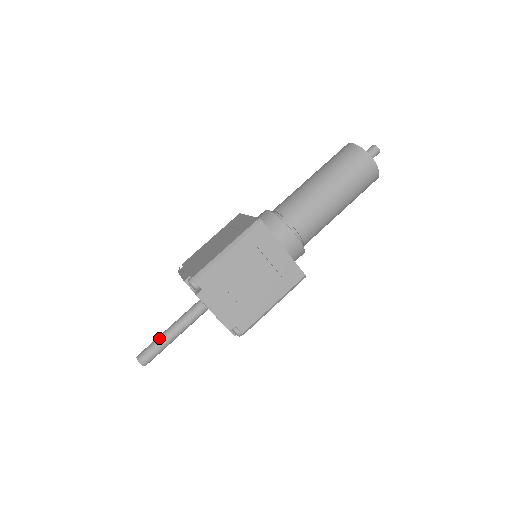
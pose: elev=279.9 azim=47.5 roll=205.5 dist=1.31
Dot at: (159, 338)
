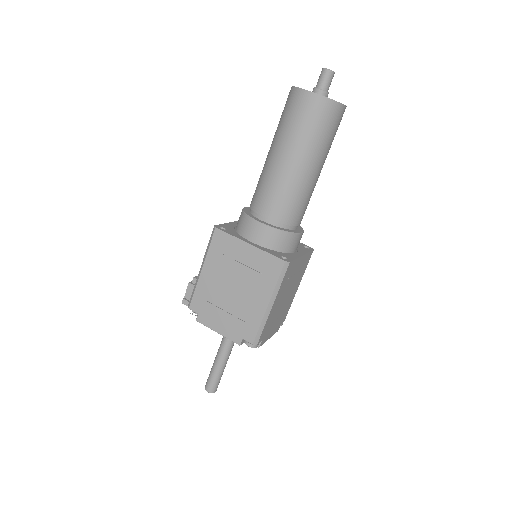
Dot at: (218, 371)
